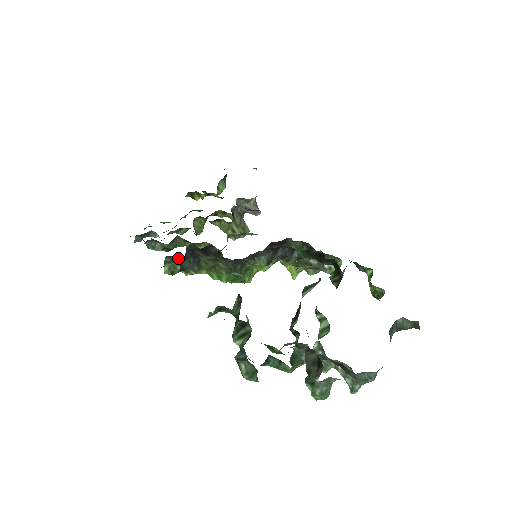
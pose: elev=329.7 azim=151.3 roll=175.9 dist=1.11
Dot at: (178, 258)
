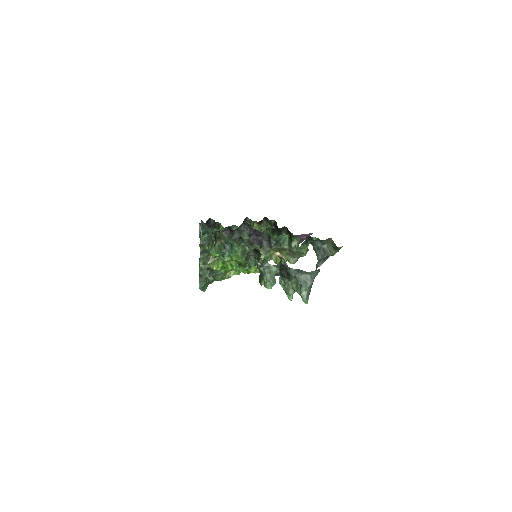
Dot at: occluded
